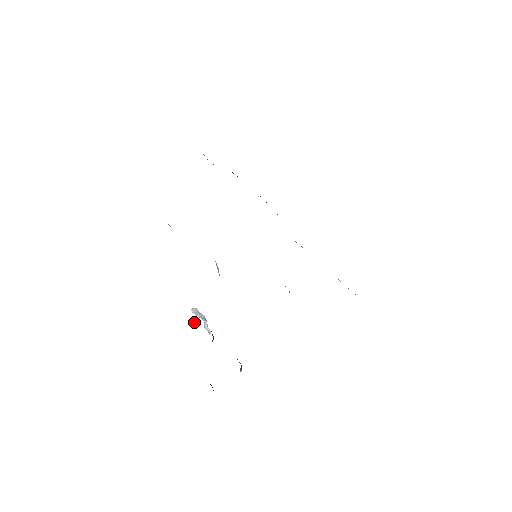
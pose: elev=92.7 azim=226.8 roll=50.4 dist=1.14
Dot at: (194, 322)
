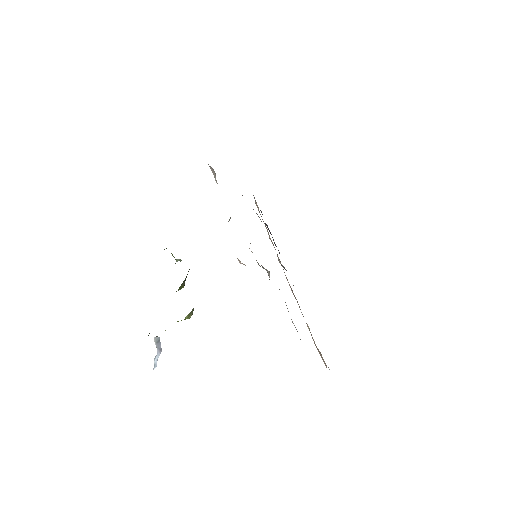
Dot at: (180, 259)
